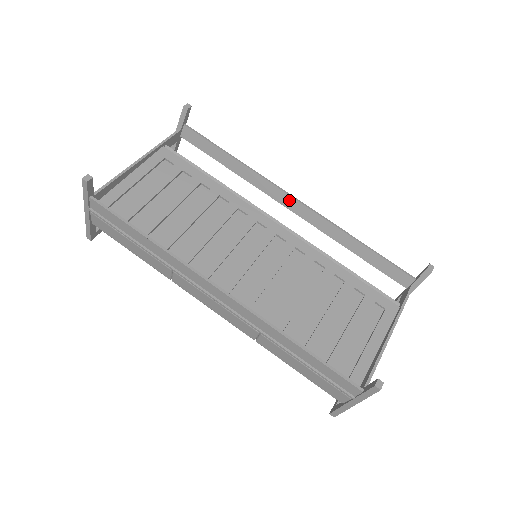
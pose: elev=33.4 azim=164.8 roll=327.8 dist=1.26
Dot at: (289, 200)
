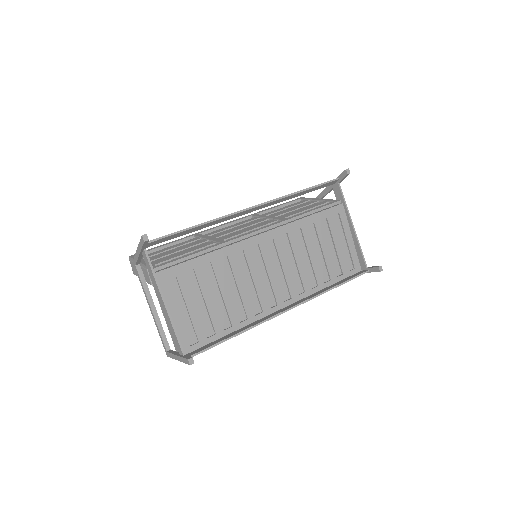
Dot at: (249, 211)
